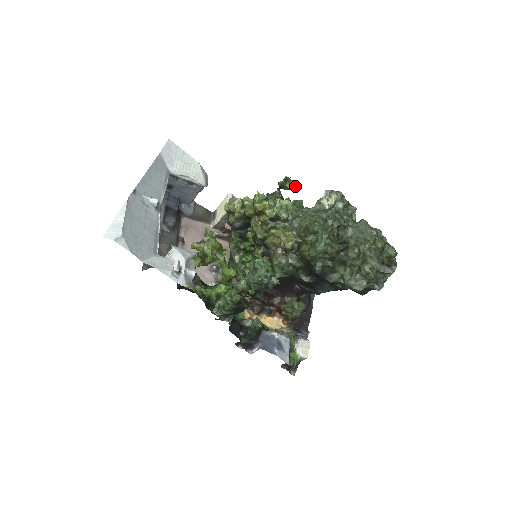
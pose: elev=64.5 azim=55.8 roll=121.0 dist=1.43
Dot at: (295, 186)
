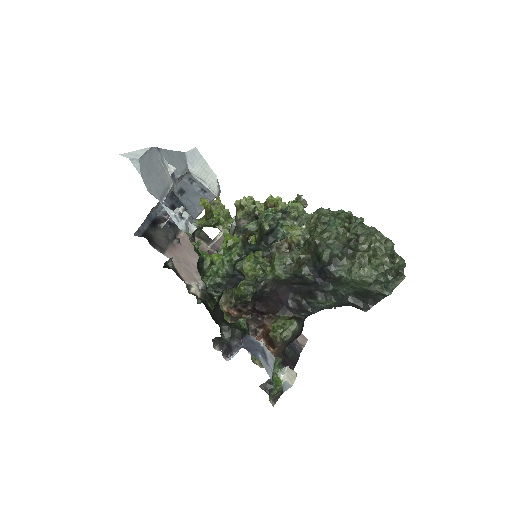
Dot at: (306, 205)
